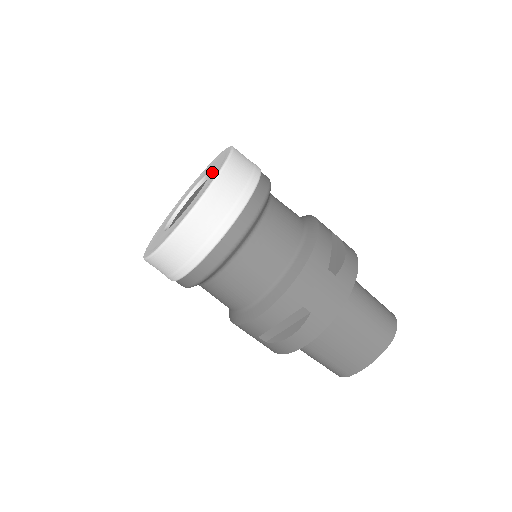
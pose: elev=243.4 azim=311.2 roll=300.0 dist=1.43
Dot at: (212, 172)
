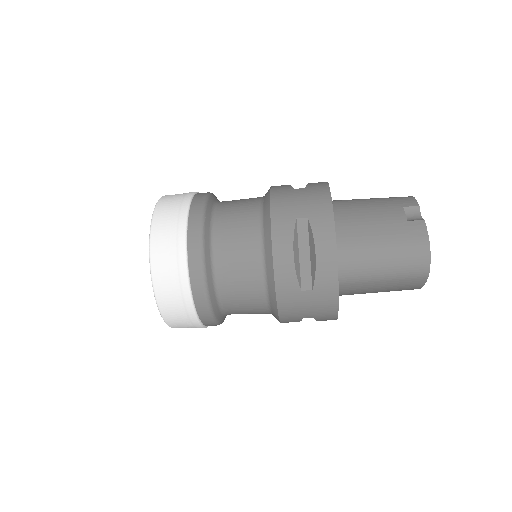
Dot at: occluded
